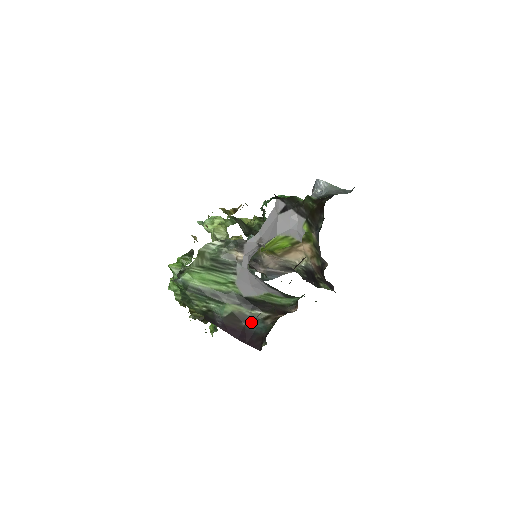
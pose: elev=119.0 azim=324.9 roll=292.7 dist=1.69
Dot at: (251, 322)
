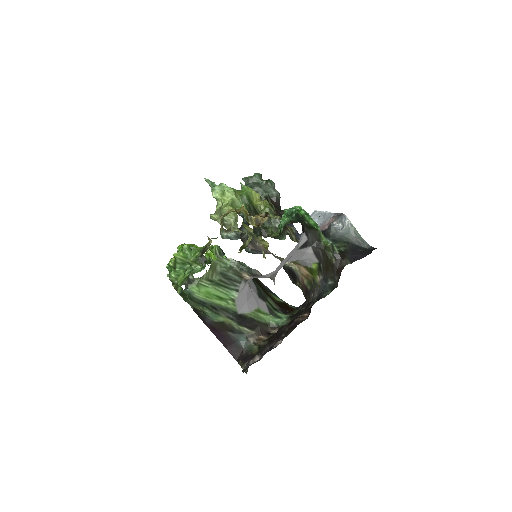
Dot at: (236, 334)
